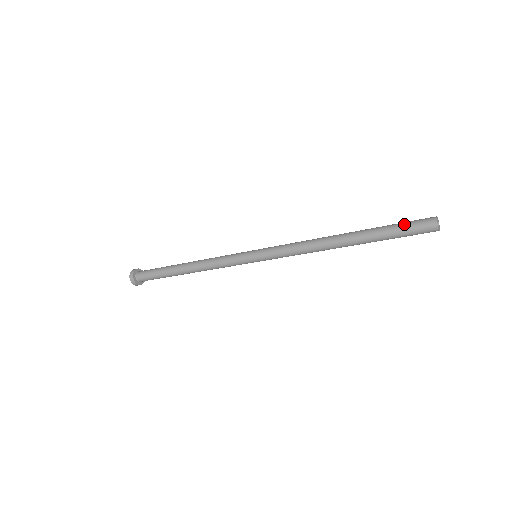
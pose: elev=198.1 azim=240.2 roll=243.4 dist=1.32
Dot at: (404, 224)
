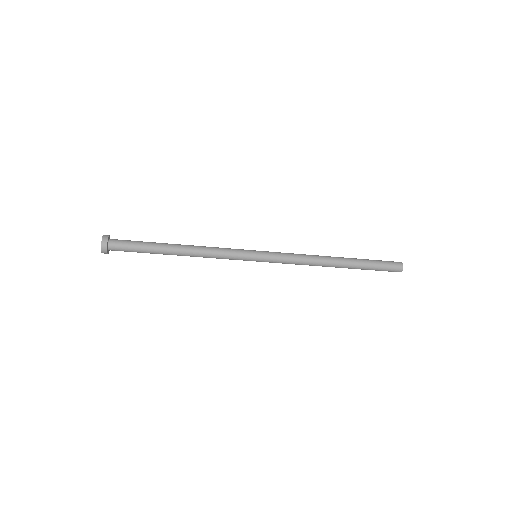
Dot at: (382, 264)
